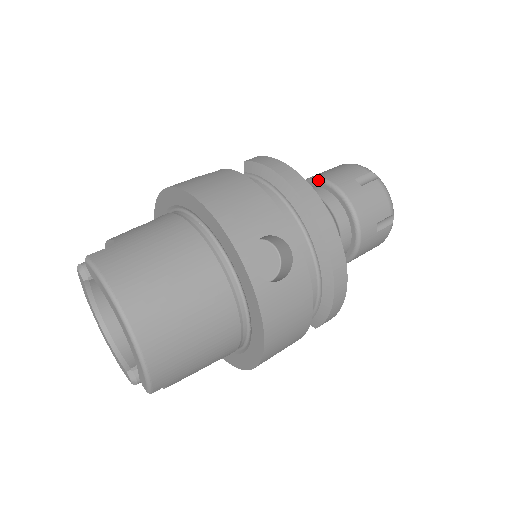
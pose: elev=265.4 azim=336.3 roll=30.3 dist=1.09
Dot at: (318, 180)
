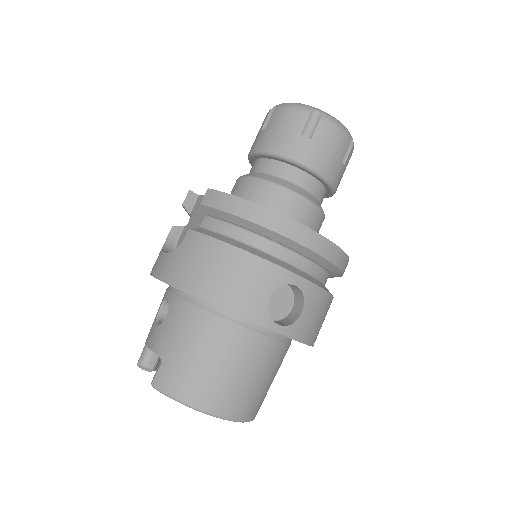
Dot at: (268, 155)
